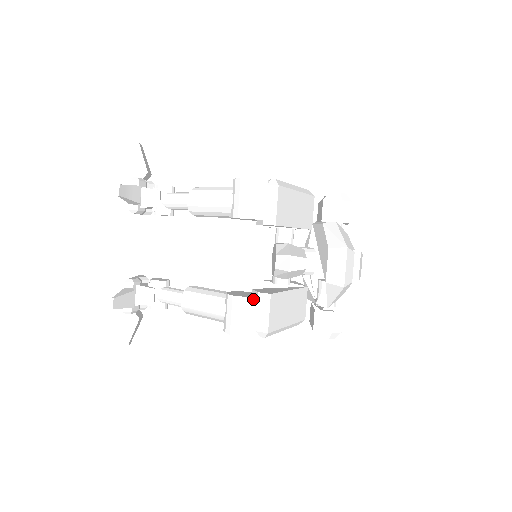
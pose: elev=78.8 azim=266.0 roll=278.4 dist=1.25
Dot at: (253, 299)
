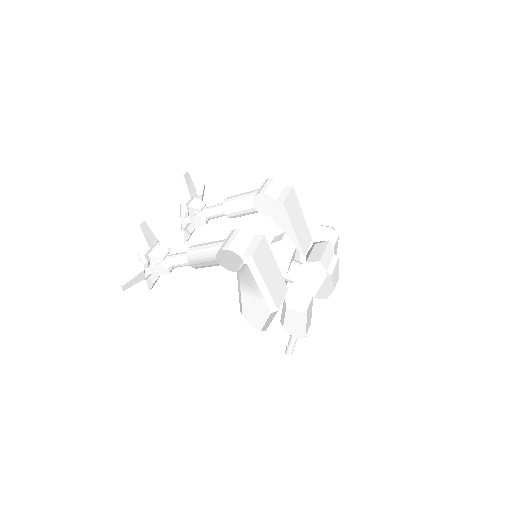
Dot at: (250, 234)
